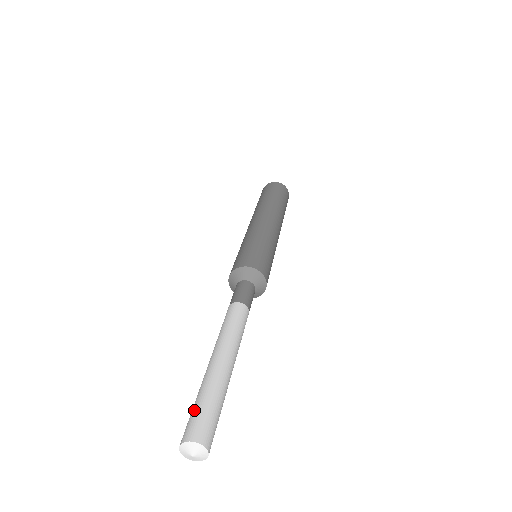
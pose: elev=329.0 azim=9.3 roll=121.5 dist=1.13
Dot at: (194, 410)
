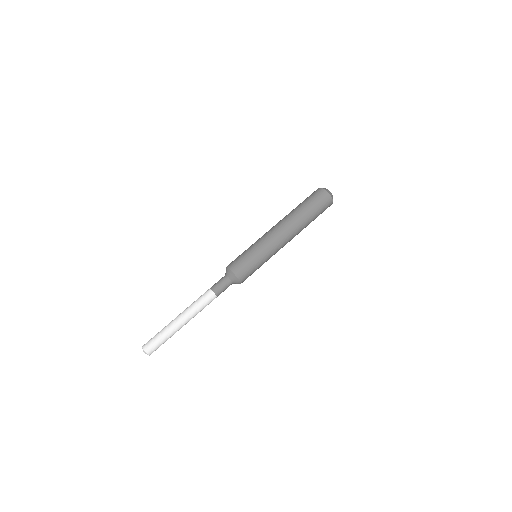
Dot at: (154, 336)
